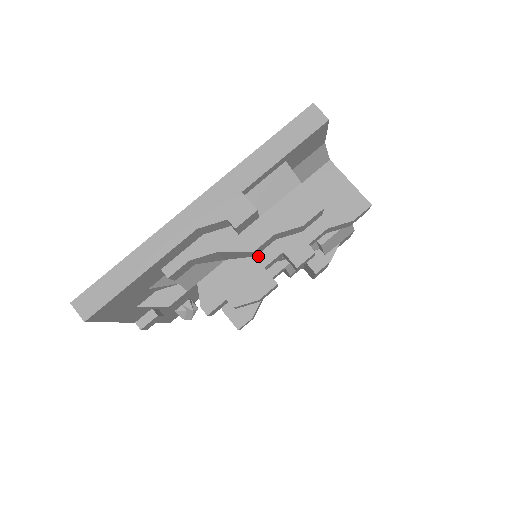
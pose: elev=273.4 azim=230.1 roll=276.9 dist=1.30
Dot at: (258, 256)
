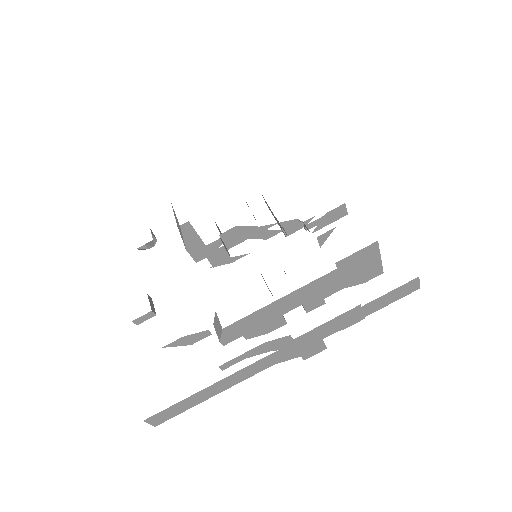
Dot at: (282, 308)
